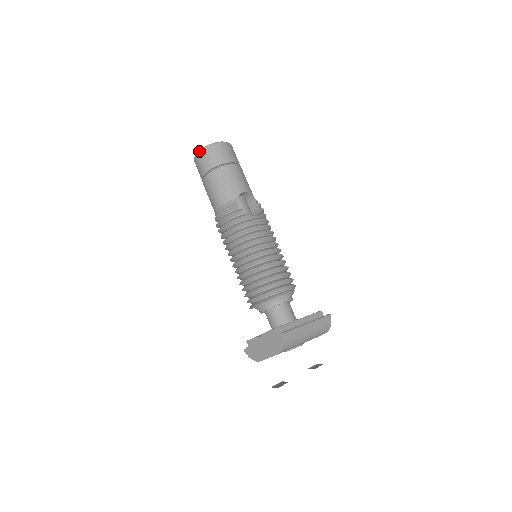
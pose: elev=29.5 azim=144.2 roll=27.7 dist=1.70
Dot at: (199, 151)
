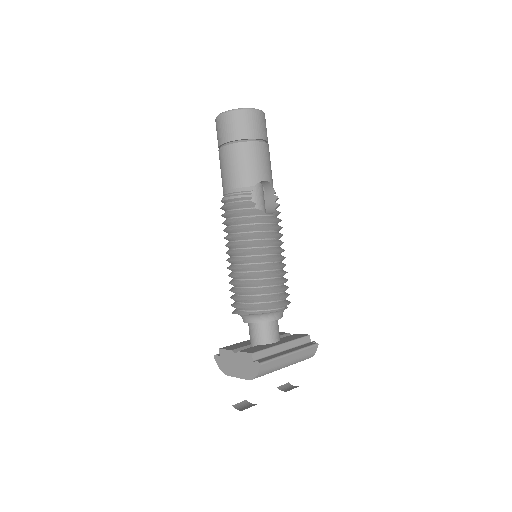
Dot at: (224, 113)
